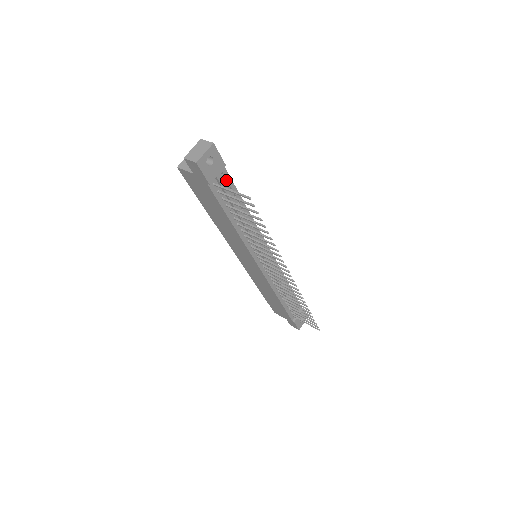
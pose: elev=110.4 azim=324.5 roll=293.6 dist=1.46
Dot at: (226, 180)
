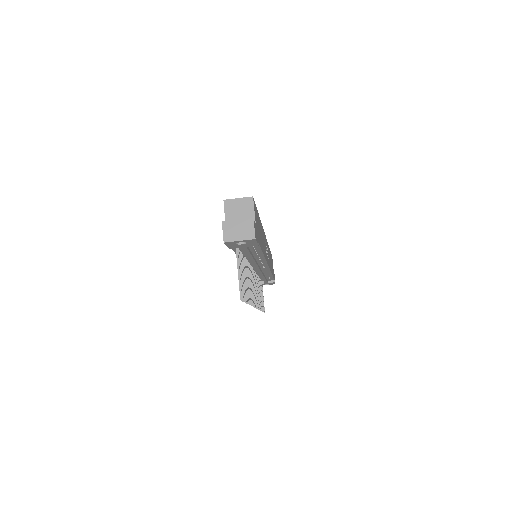
Dot at: occluded
